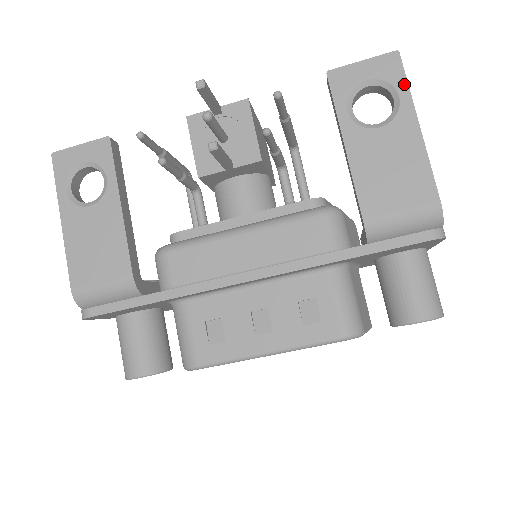
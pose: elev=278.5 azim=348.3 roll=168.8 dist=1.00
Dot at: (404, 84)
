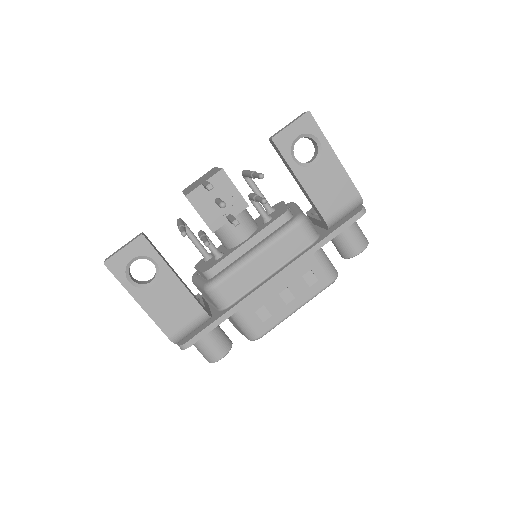
Dot at: (319, 132)
